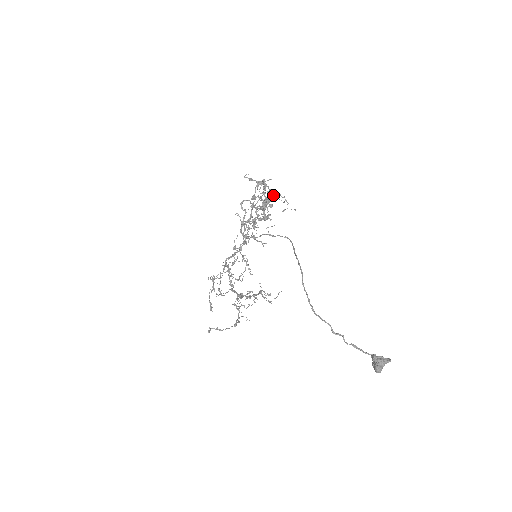
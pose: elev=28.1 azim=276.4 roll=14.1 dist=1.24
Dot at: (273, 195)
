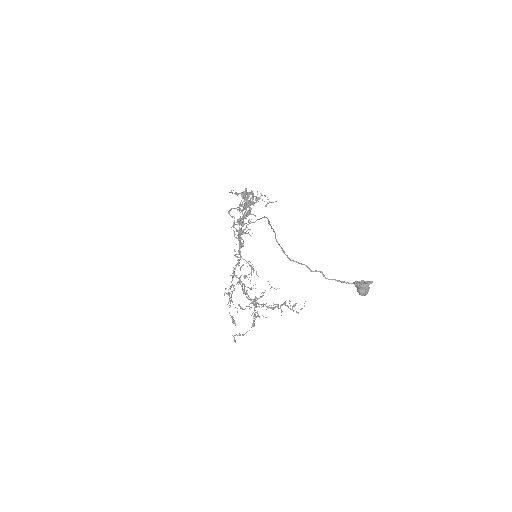
Dot at: (253, 195)
